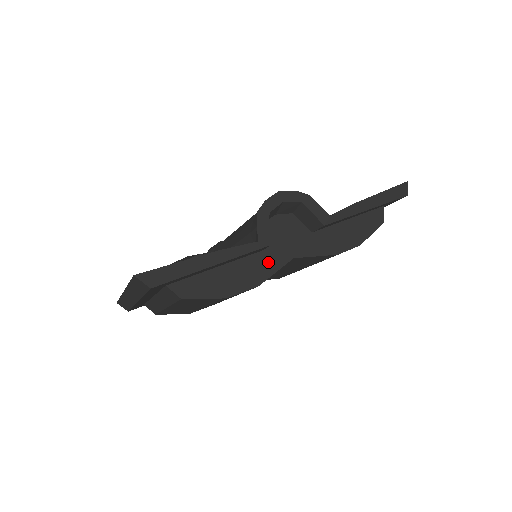
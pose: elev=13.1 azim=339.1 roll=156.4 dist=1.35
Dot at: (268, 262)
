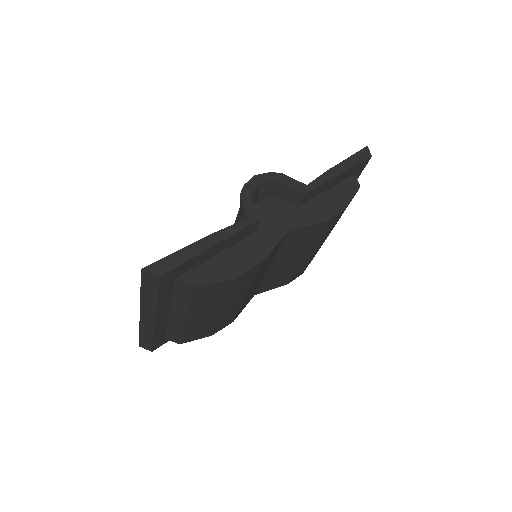
Dot at: (264, 240)
